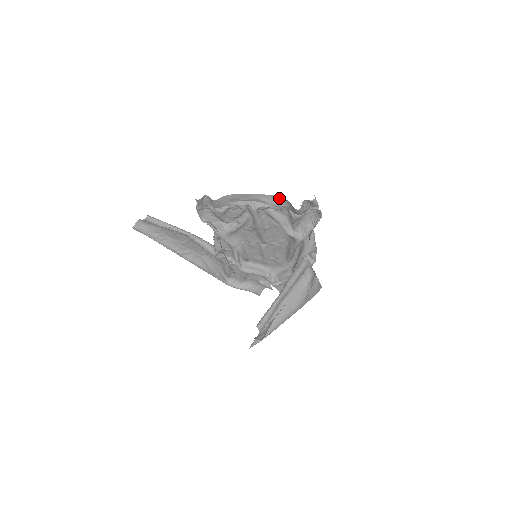
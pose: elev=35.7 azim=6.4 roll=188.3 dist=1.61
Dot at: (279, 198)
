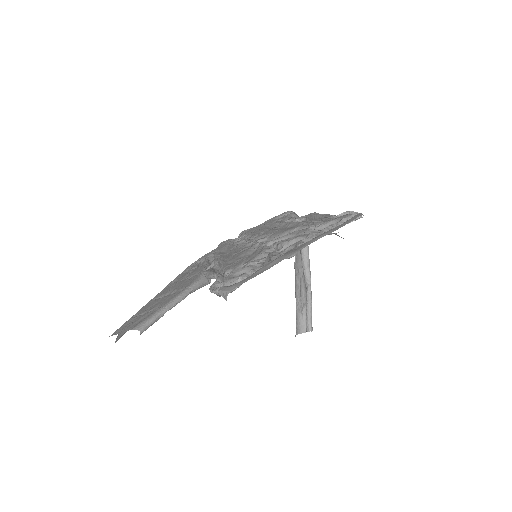
Dot at: occluded
